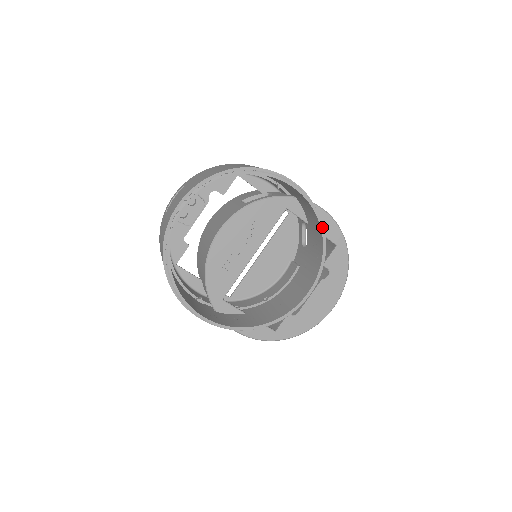
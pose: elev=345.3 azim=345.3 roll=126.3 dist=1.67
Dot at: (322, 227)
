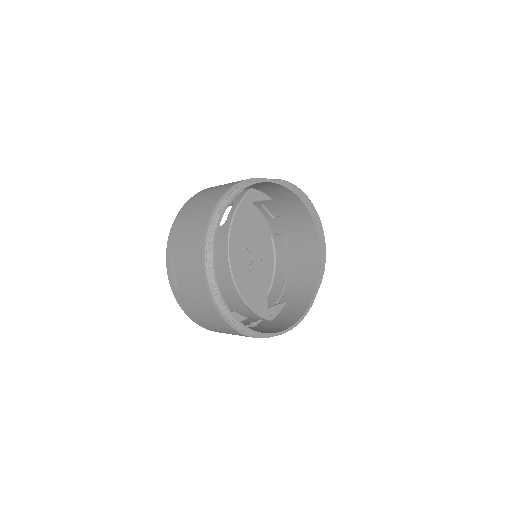
Dot at: (295, 192)
